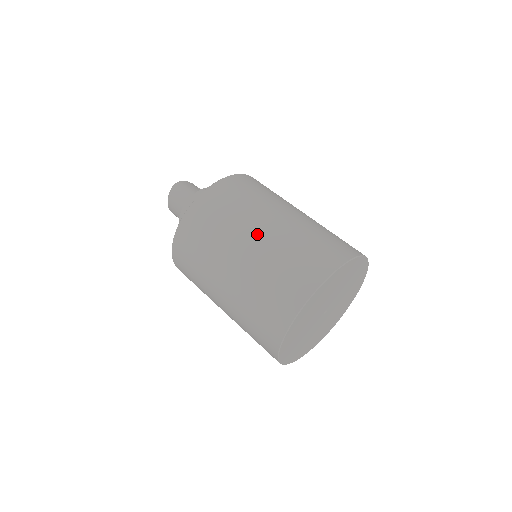
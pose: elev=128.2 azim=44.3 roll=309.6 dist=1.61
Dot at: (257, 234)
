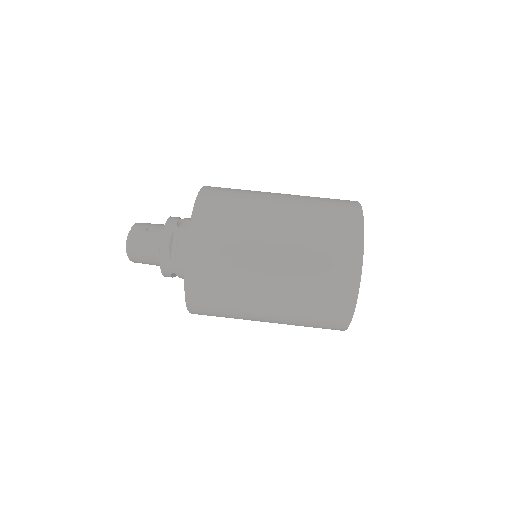
Dot at: (272, 276)
